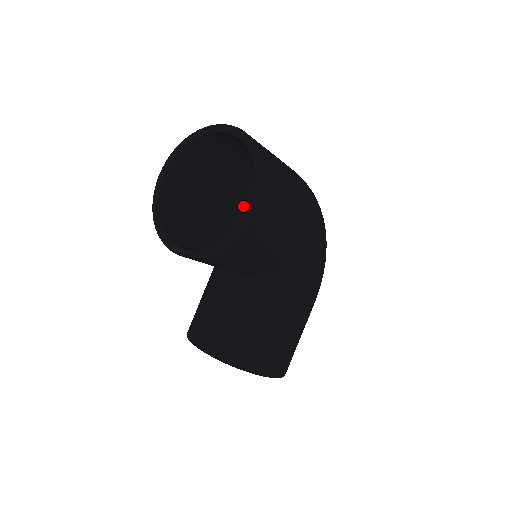
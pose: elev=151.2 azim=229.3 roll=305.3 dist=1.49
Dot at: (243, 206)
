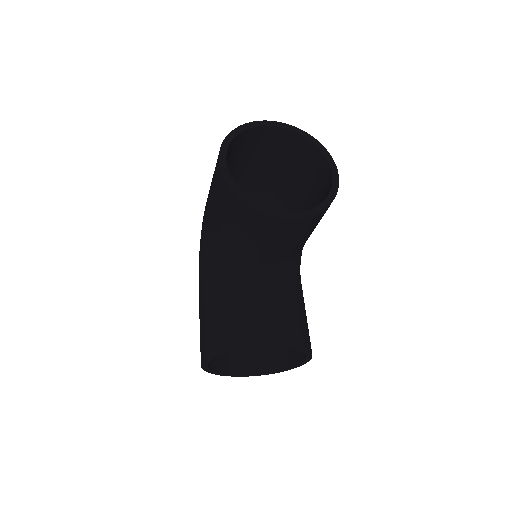
Dot at: occluded
